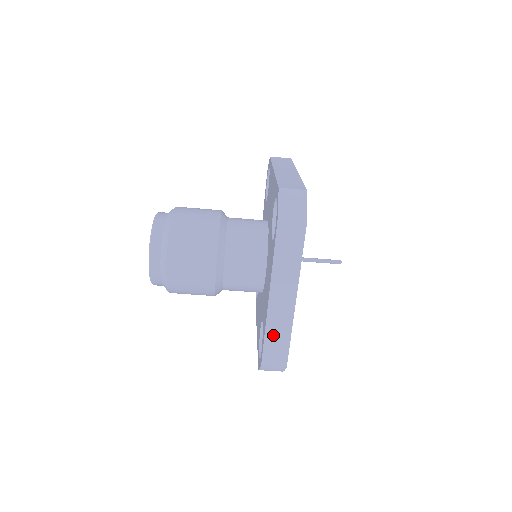
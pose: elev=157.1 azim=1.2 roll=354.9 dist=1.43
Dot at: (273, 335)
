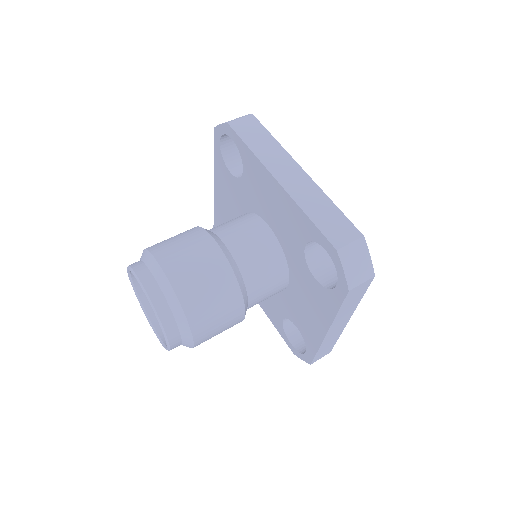
Dot at: (324, 347)
